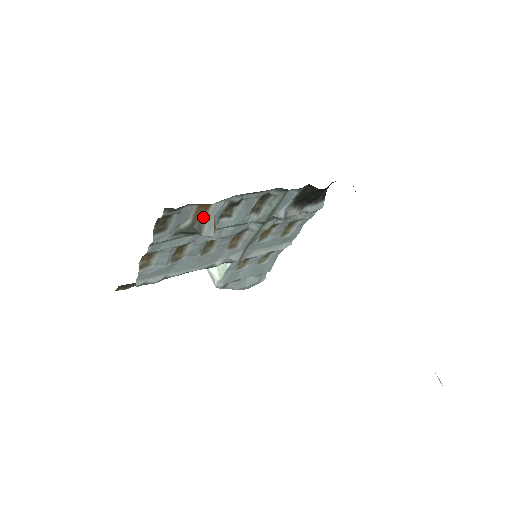
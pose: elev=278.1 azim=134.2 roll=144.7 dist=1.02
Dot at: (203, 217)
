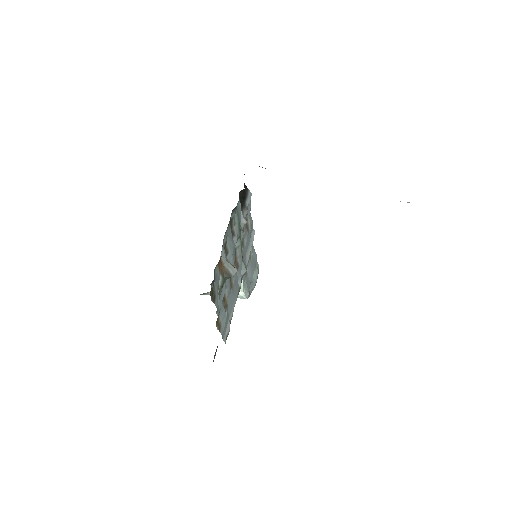
Dot at: (224, 267)
